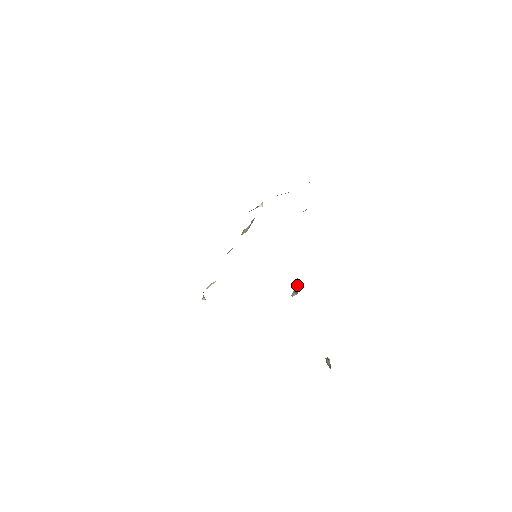
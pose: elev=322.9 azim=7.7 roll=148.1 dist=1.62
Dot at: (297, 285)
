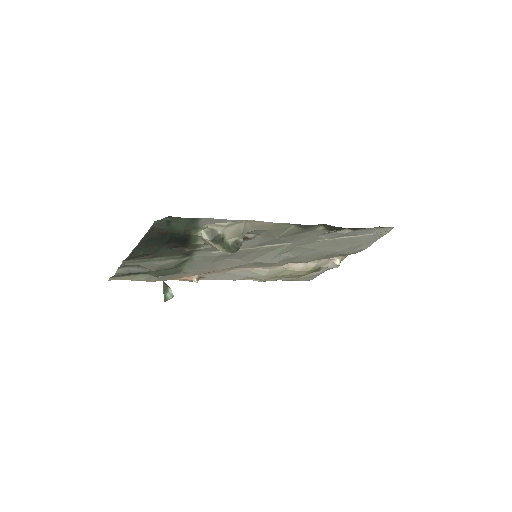
Dot at: (228, 246)
